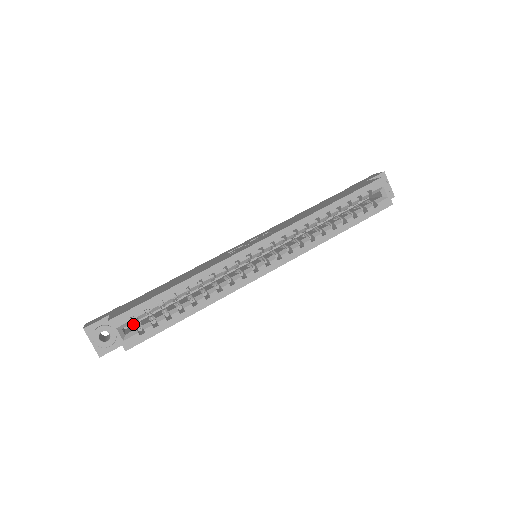
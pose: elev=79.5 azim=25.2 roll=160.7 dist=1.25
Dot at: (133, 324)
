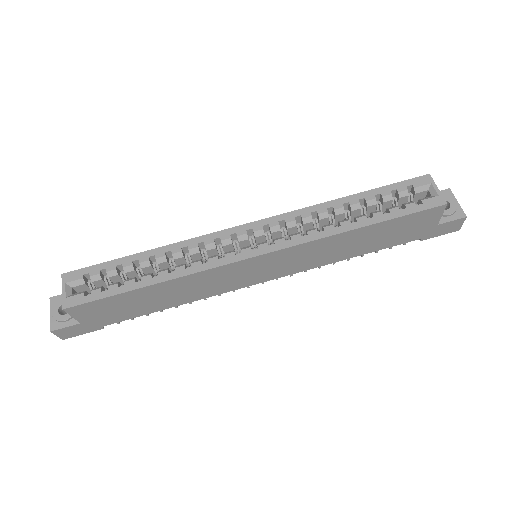
Dot at: occluded
